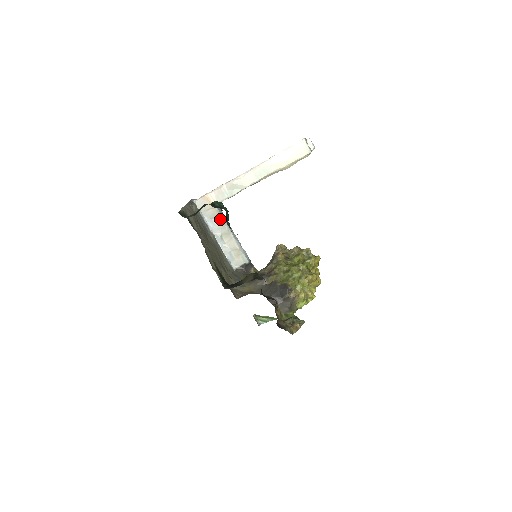
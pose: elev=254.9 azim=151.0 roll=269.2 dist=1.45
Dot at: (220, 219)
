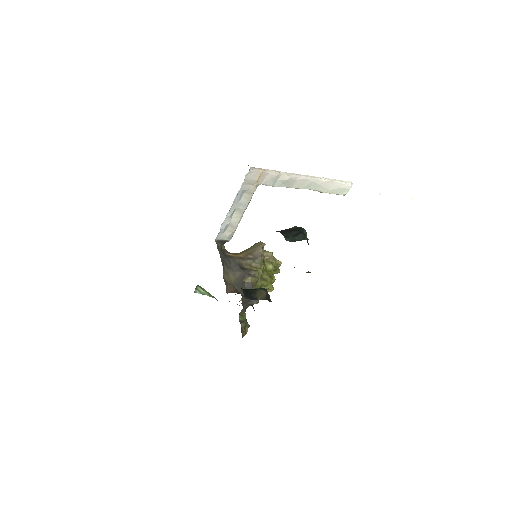
Dot at: (250, 198)
